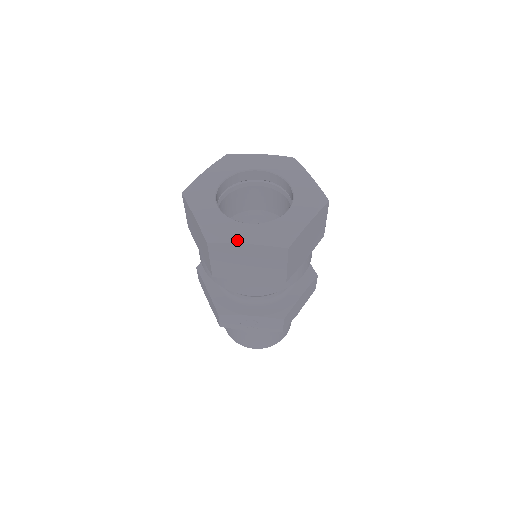
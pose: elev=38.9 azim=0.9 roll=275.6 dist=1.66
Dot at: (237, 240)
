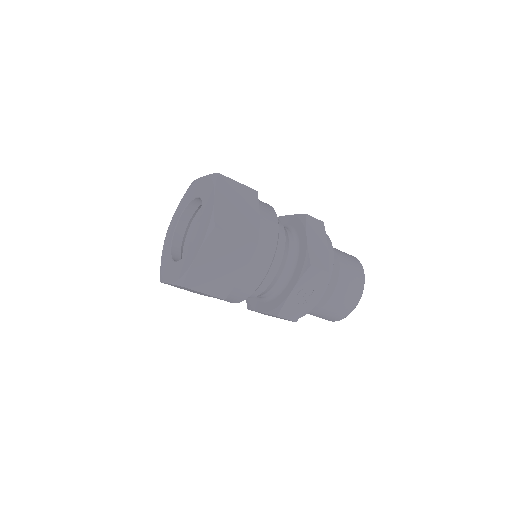
Dot at: (190, 263)
